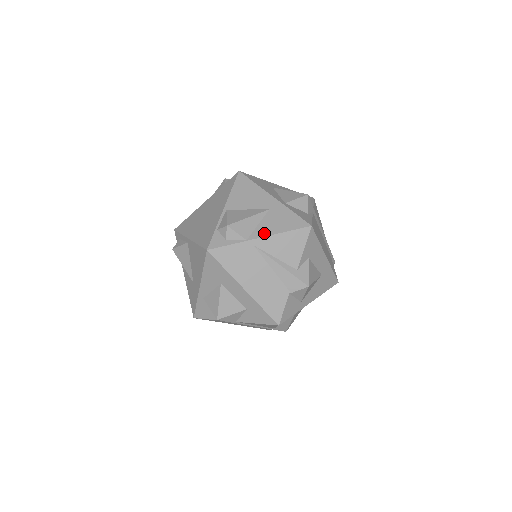
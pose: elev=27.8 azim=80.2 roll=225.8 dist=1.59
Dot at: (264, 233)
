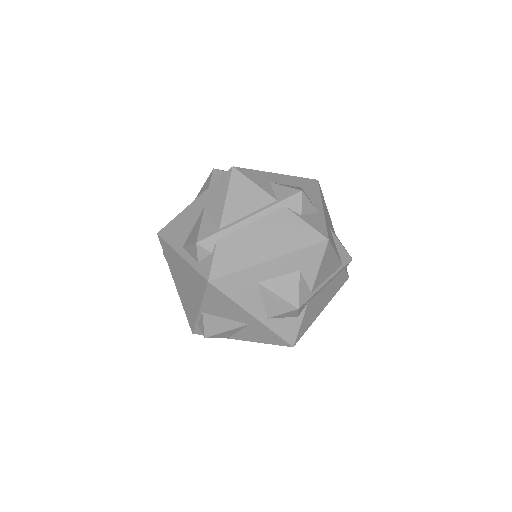
Dot at: (244, 339)
